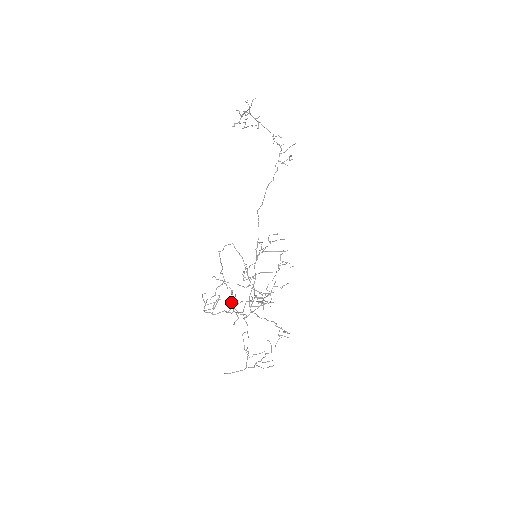
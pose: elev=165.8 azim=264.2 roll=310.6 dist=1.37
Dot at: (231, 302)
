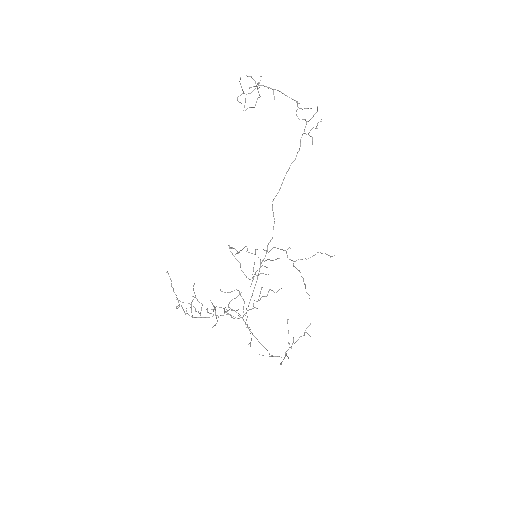
Dot at: occluded
